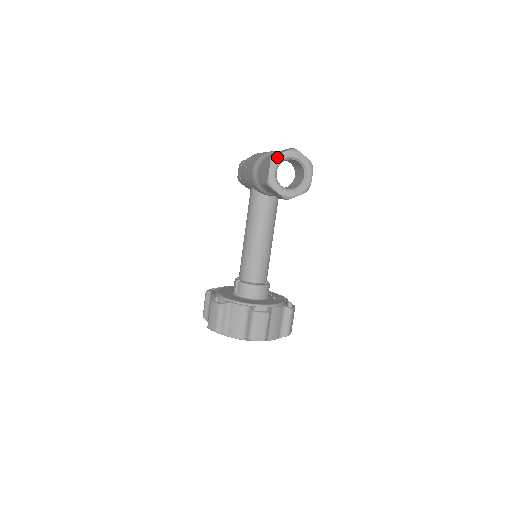
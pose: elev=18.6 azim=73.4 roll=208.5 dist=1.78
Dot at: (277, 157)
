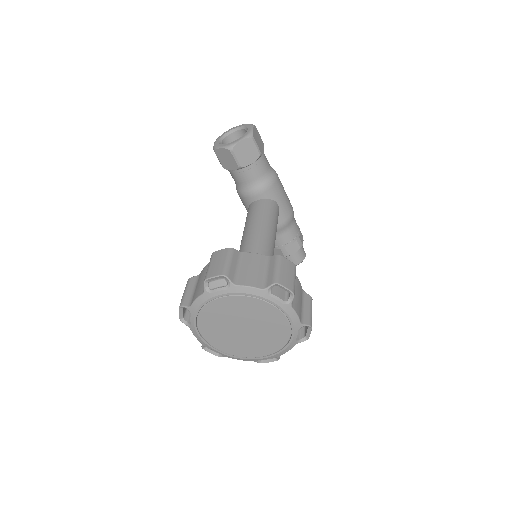
Dot at: (221, 135)
